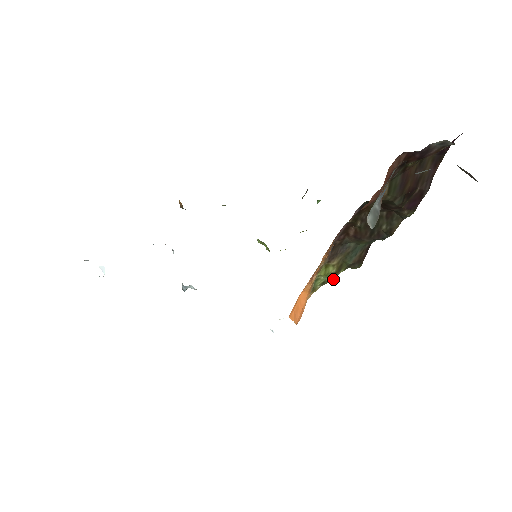
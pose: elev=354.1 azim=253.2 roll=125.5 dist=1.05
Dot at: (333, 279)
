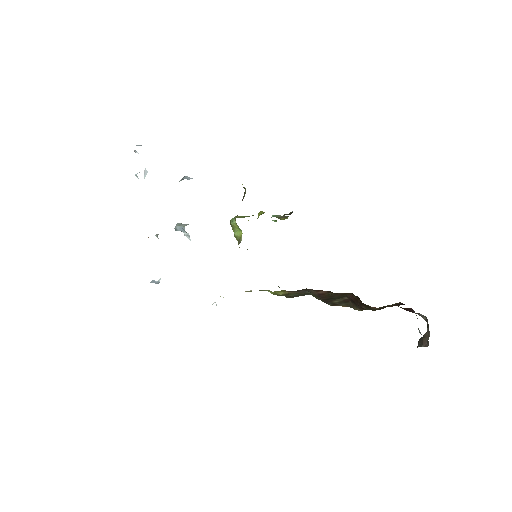
Dot at: occluded
